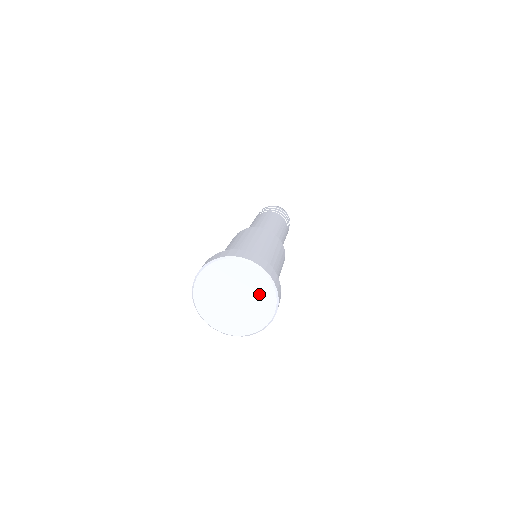
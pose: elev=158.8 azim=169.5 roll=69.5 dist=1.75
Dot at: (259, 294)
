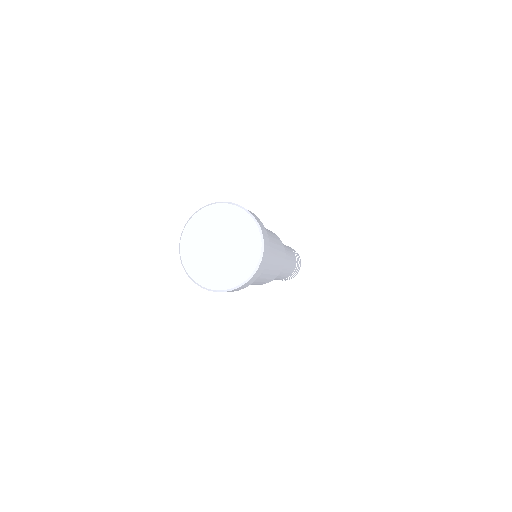
Dot at: (234, 224)
